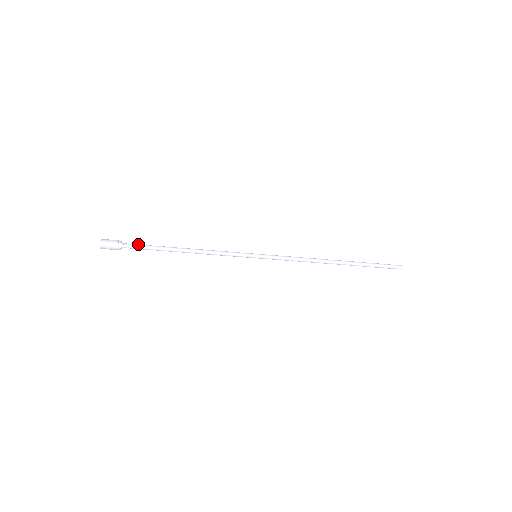
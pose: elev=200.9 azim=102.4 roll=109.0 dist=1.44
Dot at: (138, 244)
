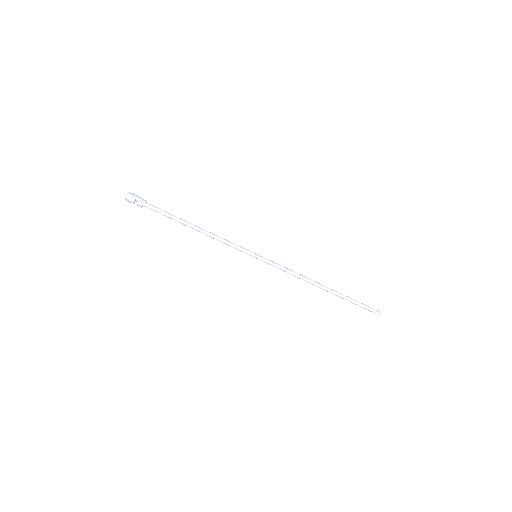
Dot at: (157, 210)
